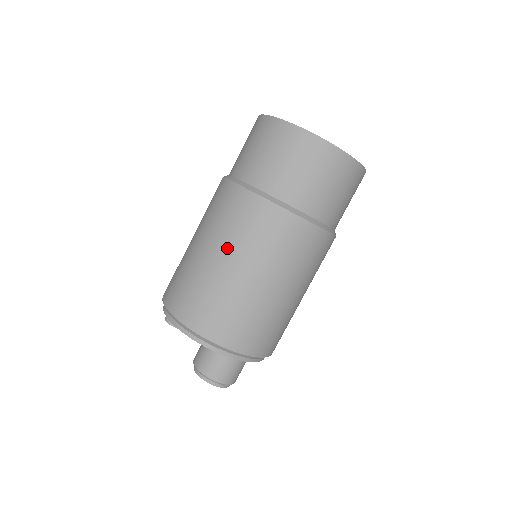
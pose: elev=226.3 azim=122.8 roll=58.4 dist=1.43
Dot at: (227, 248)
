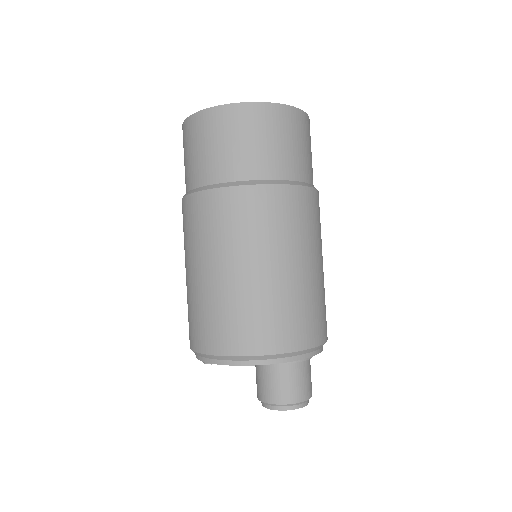
Dot at: (196, 257)
